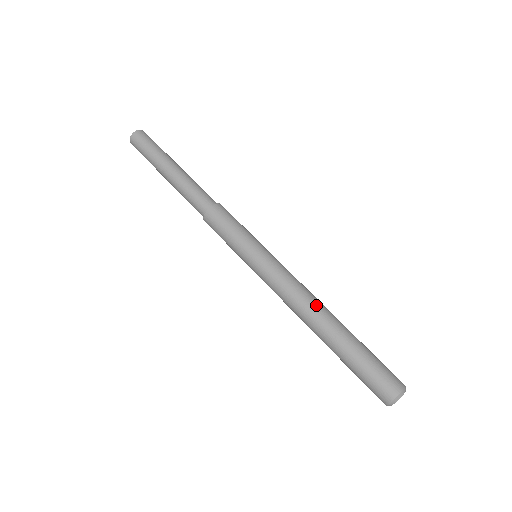
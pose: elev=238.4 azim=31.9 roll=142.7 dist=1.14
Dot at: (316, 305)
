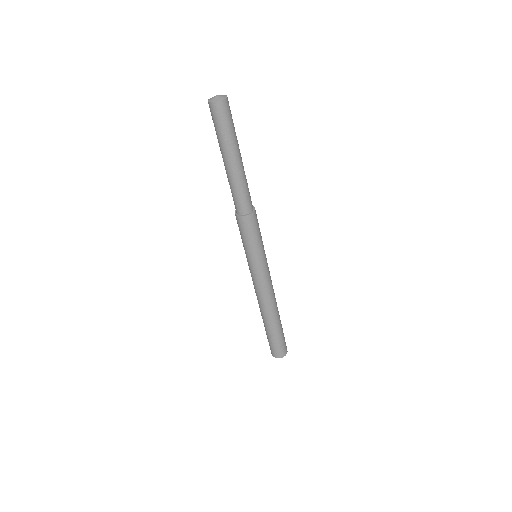
Dot at: (275, 304)
